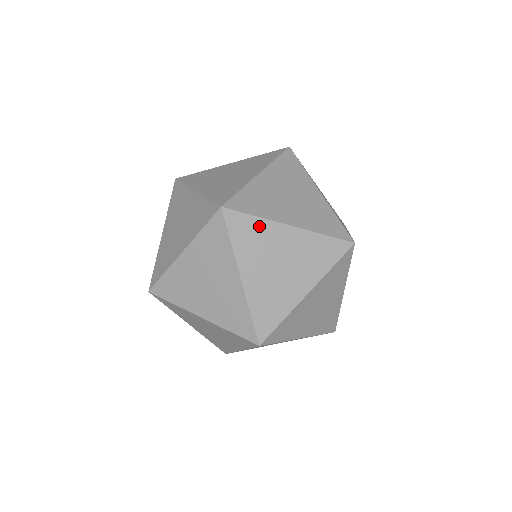
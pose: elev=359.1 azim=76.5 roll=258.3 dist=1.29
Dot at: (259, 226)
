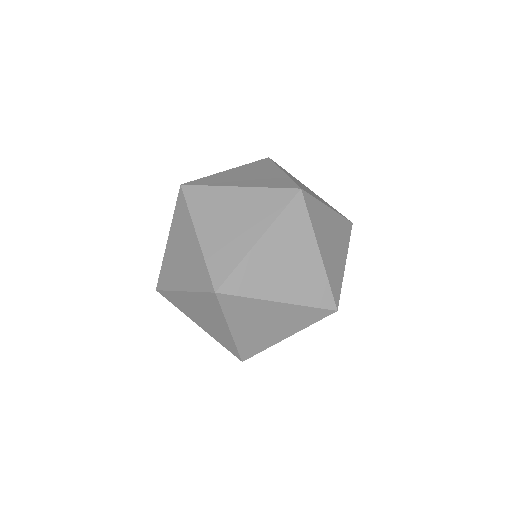
Dot at: (250, 303)
